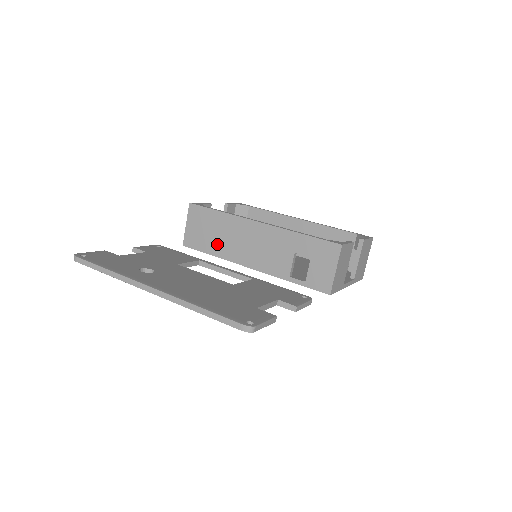
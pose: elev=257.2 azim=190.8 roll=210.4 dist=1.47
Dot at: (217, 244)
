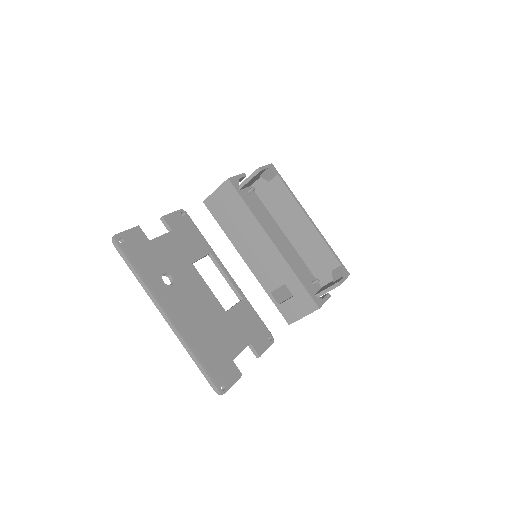
Dot at: (232, 227)
